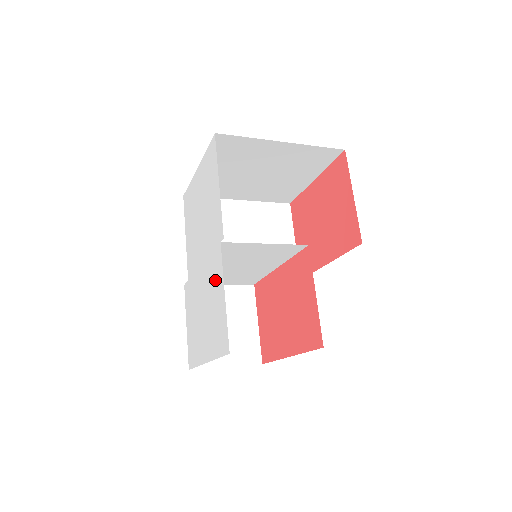
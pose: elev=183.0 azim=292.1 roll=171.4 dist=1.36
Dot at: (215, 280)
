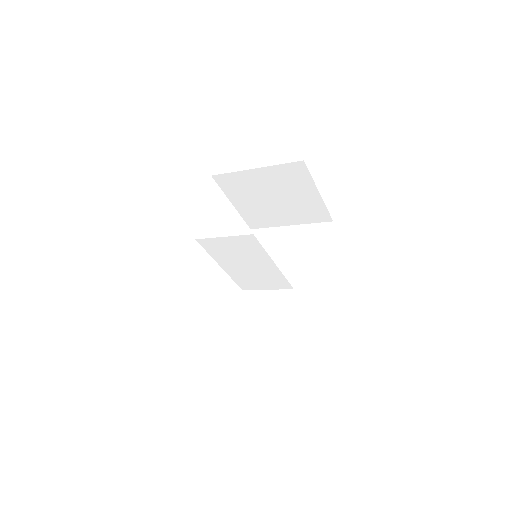
Dot at: occluded
